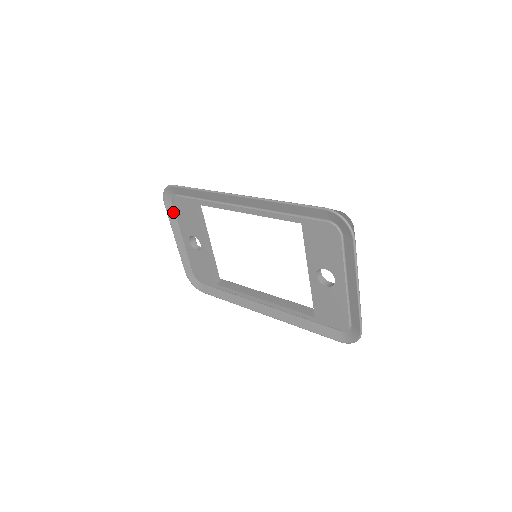
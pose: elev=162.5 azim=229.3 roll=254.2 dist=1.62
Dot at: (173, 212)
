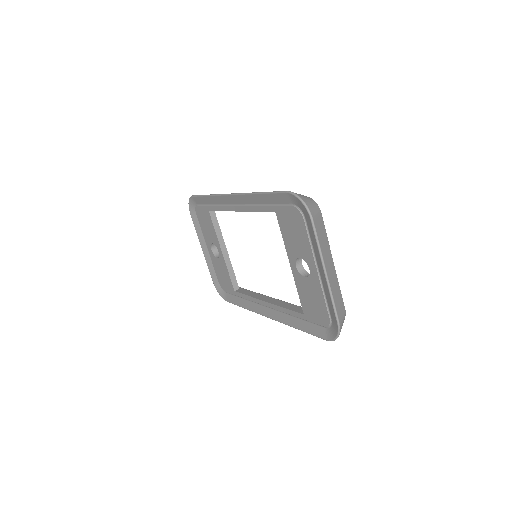
Dot at: (198, 222)
